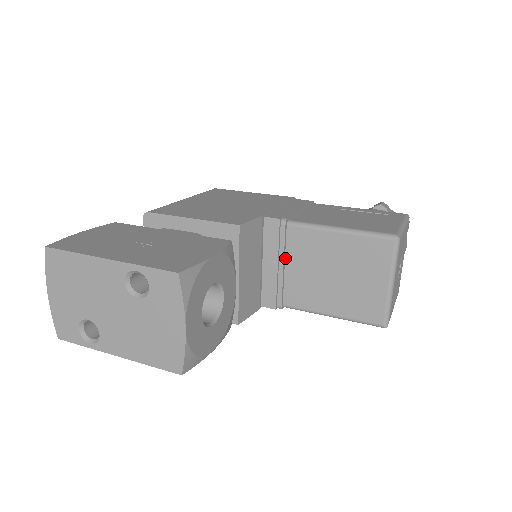
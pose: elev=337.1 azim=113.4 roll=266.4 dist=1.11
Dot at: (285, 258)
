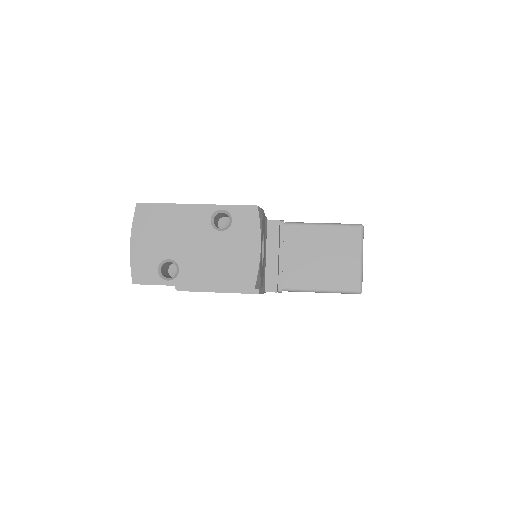
Dot at: (284, 250)
